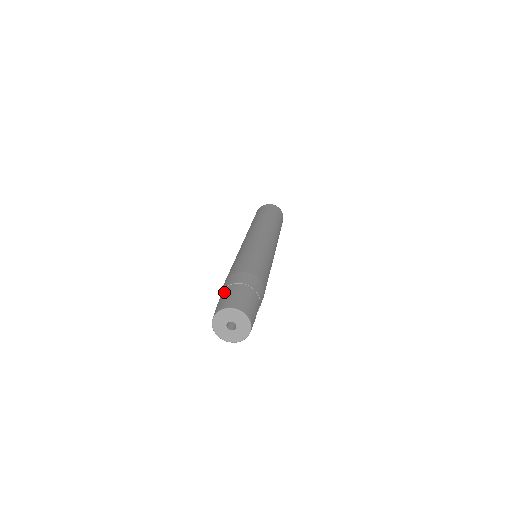
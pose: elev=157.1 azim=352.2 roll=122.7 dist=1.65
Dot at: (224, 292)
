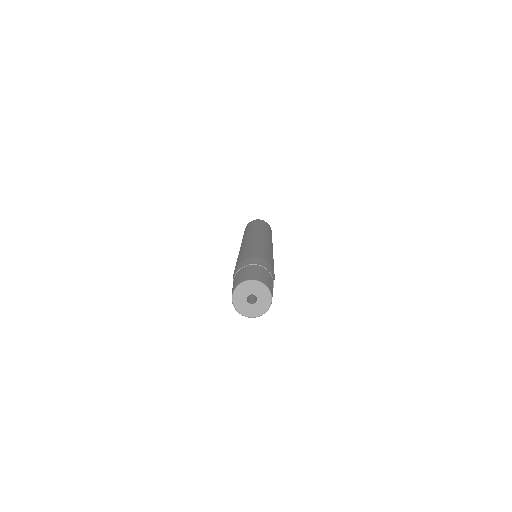
Dot at: (248, 268)
